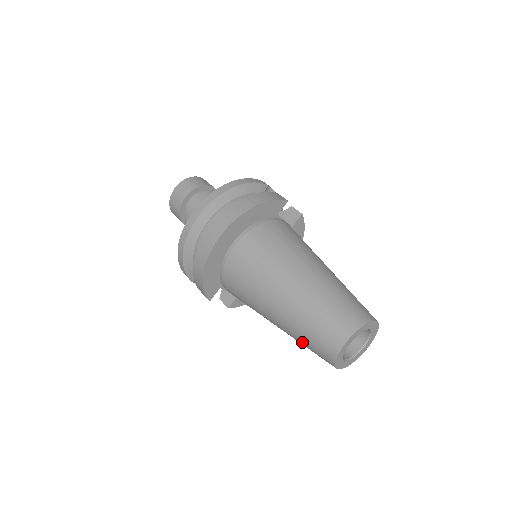
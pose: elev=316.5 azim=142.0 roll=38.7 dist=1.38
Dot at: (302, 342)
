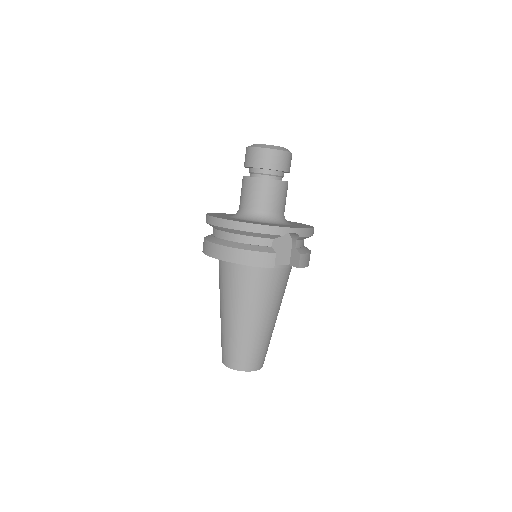
Dot at: occluded
